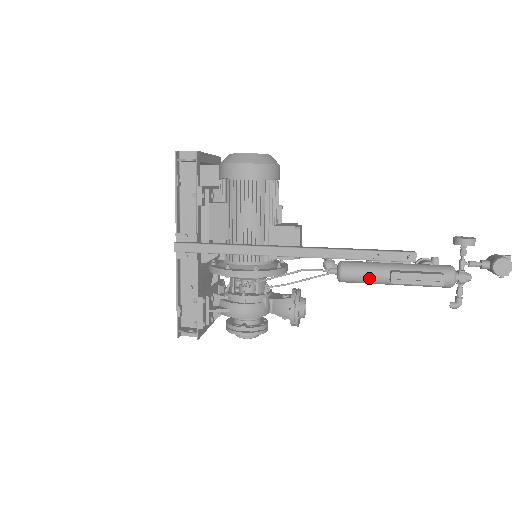
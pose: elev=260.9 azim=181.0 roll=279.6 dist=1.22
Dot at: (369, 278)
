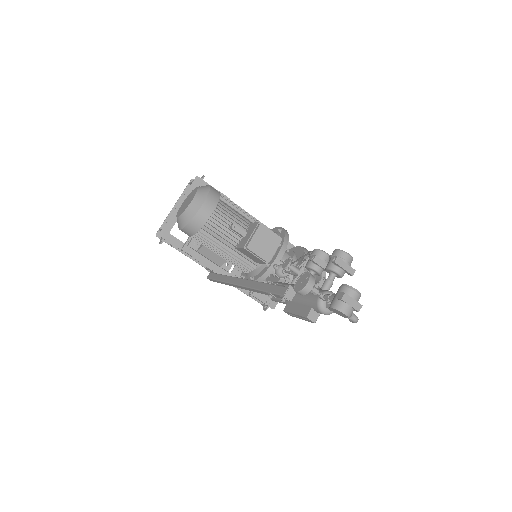
Dot at: occluded
